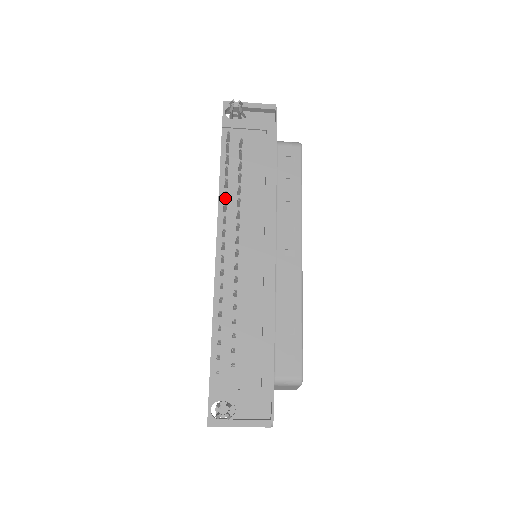
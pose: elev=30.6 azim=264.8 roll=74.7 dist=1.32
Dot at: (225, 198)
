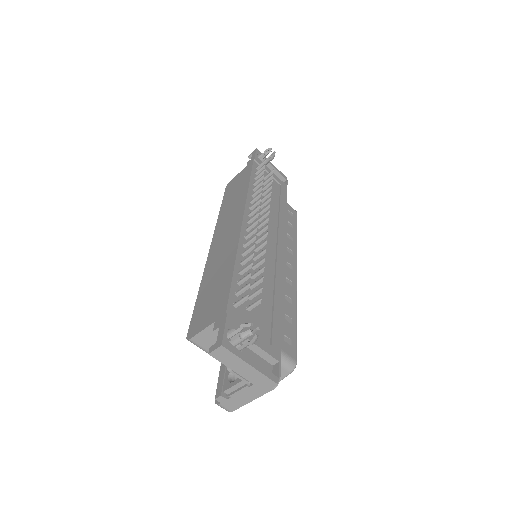
Dot at: (254, 195)
